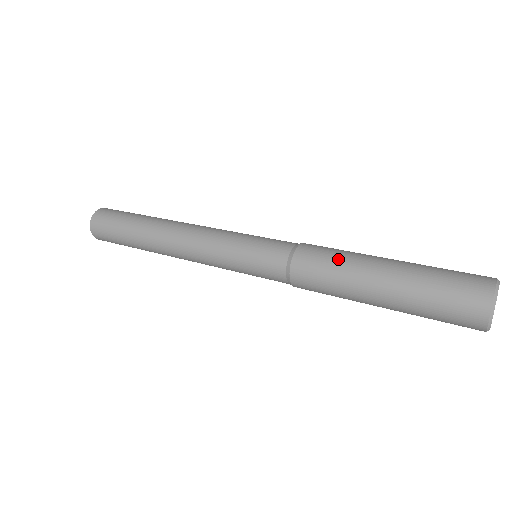
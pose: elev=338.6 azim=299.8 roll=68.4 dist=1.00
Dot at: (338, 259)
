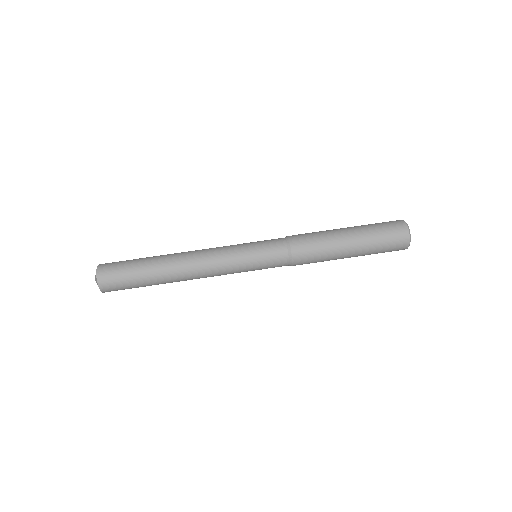
Dot at: (320, 241)
